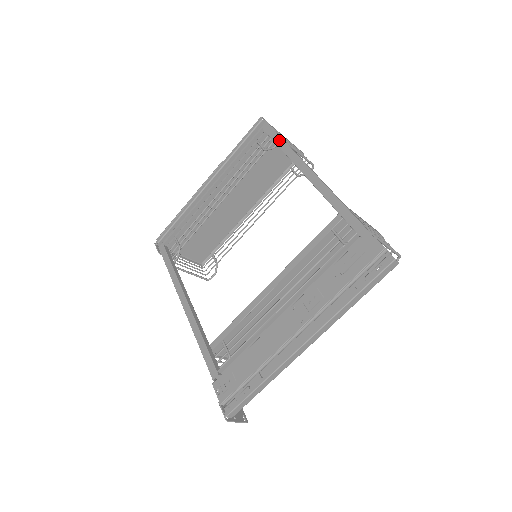
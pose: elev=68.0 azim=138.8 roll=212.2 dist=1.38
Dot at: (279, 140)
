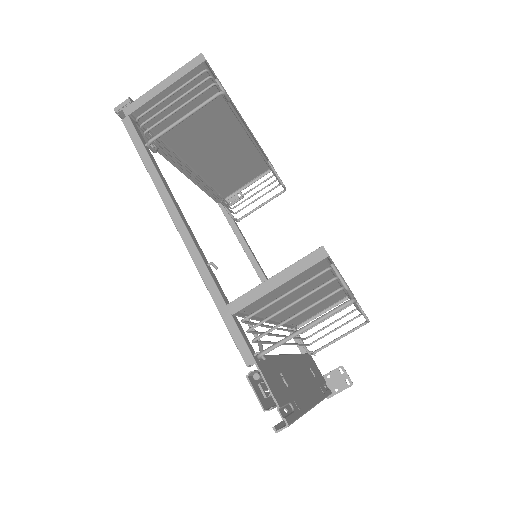
Dot at: (143, 162)
